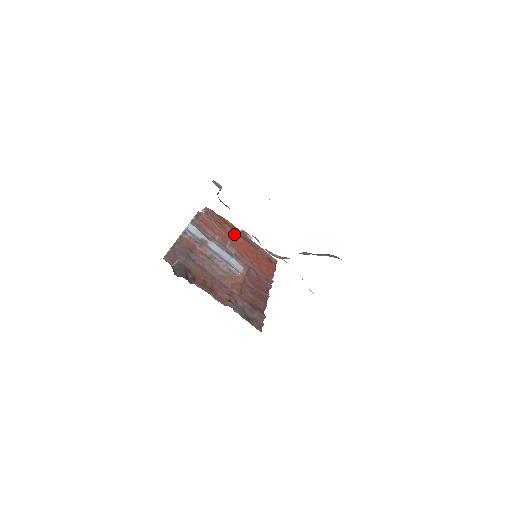
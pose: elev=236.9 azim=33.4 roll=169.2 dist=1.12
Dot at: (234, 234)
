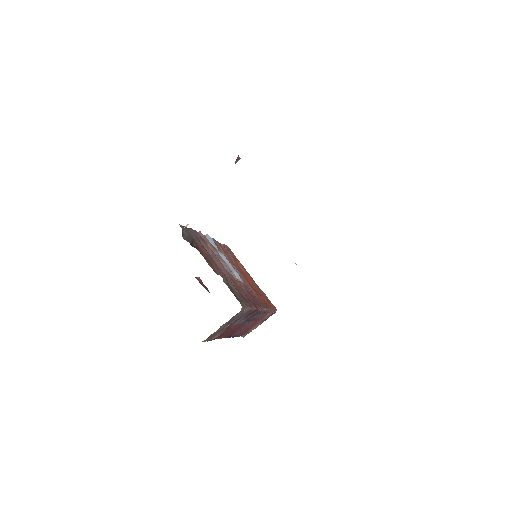
Dot at: (243, 270)
